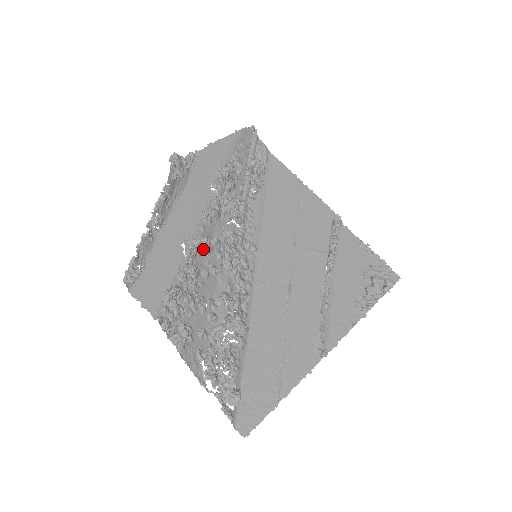
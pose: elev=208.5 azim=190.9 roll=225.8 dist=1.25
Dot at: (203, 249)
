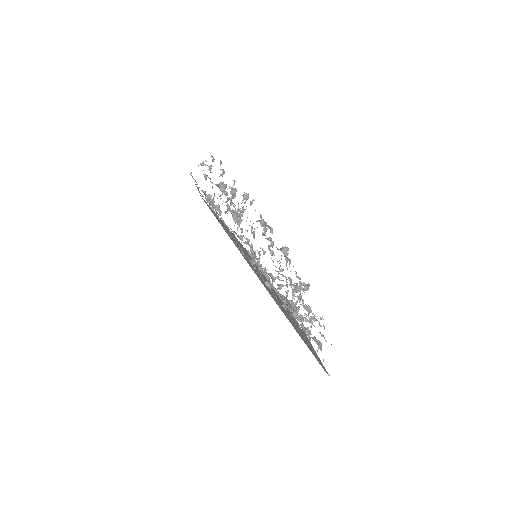
Dot at: (253, 234)
